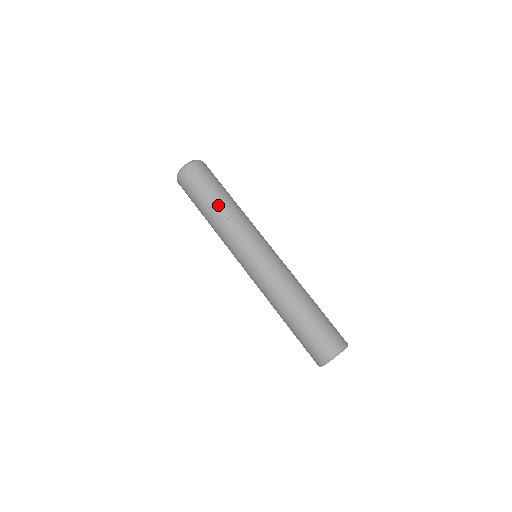
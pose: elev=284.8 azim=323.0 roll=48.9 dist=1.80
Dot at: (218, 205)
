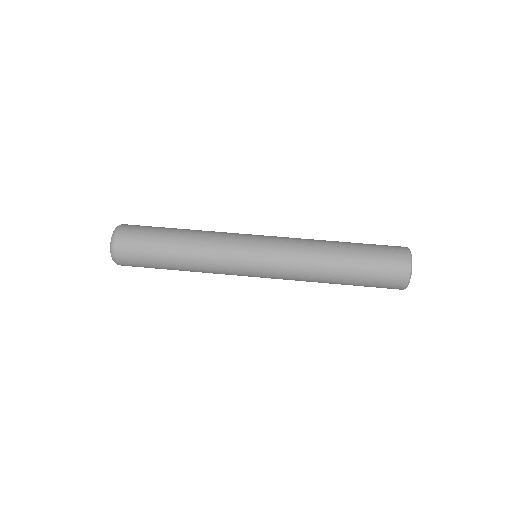
Dot at: (179, 251)
